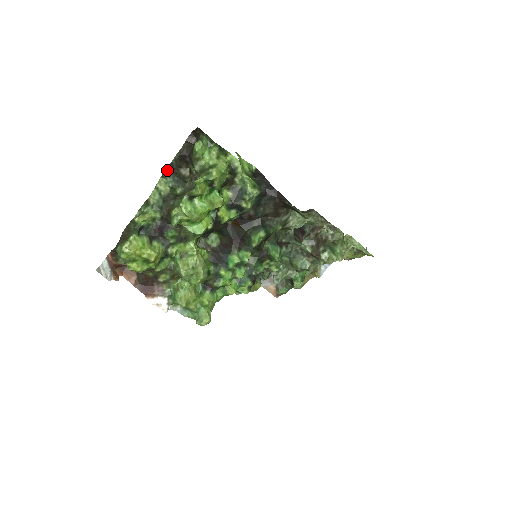
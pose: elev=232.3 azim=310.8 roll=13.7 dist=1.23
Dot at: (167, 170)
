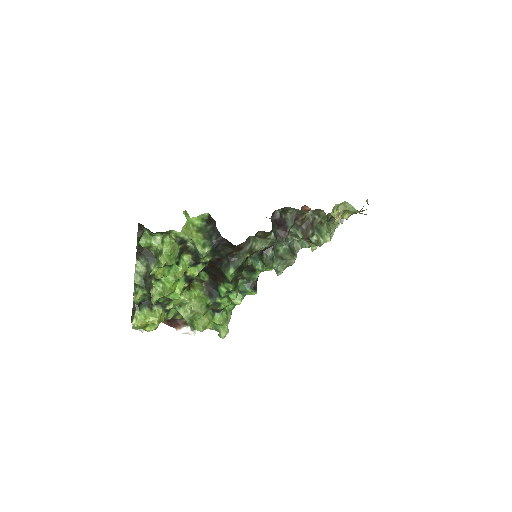
Dot at: (138, 253)
